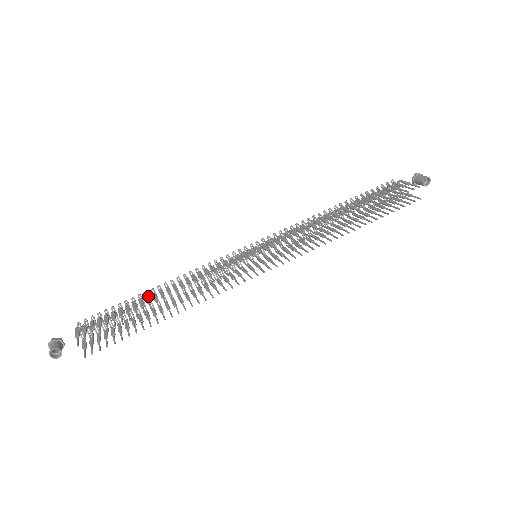
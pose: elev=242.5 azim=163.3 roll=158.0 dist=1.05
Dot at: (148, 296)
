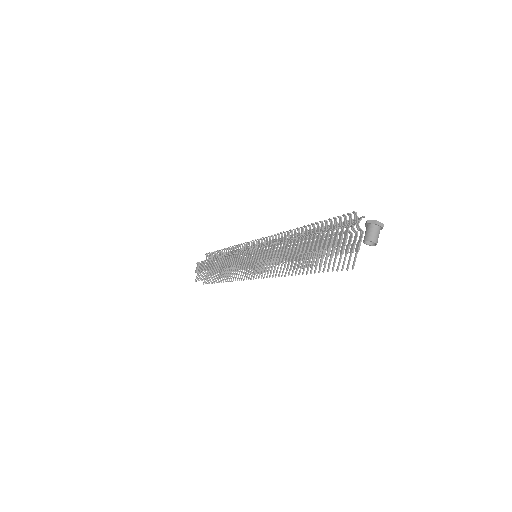
Dot at: occluded
